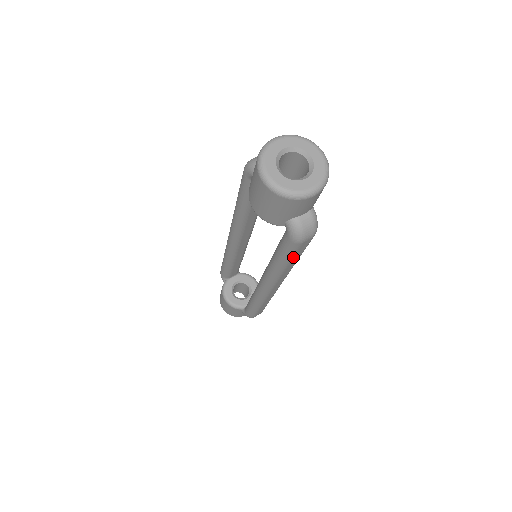
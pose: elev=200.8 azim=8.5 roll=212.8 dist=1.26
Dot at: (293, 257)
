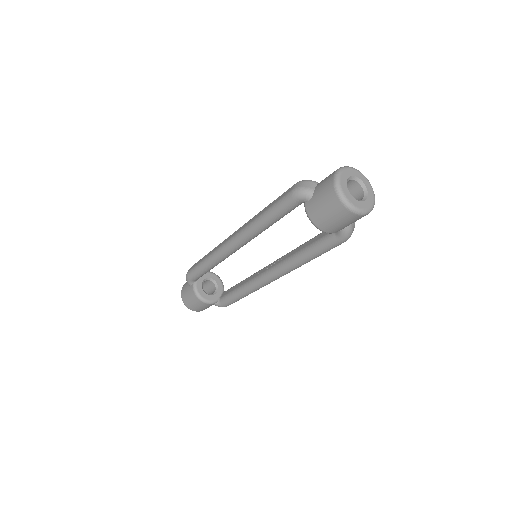
Dot at: occluded
